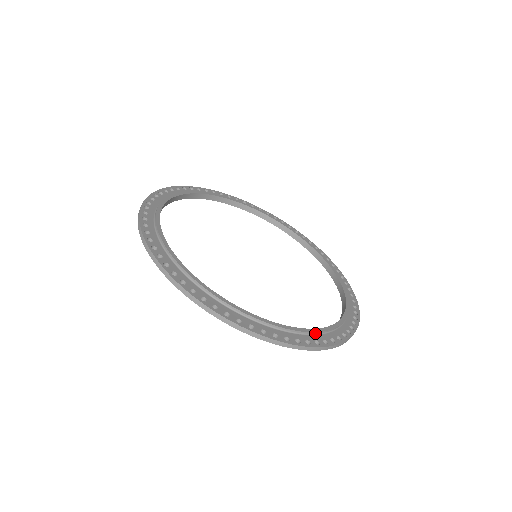
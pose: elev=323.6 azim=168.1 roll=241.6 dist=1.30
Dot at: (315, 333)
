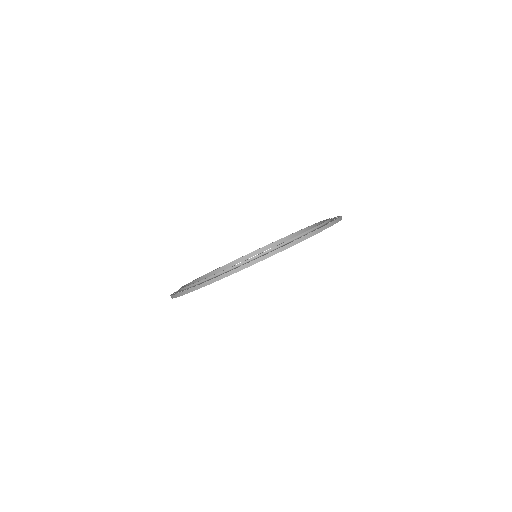
Dot at: occluded
